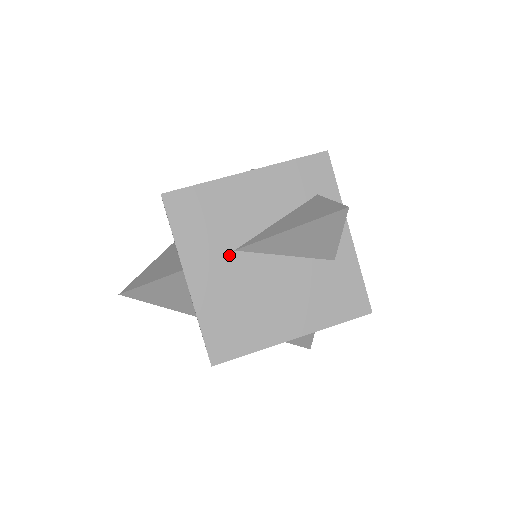
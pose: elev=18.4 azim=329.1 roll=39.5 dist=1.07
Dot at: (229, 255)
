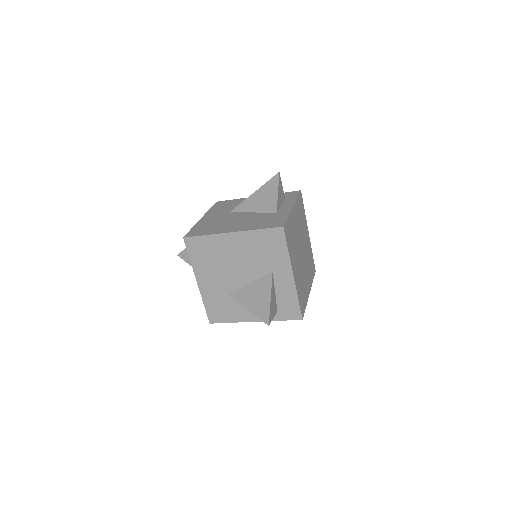
Dot at: (227, 213)
